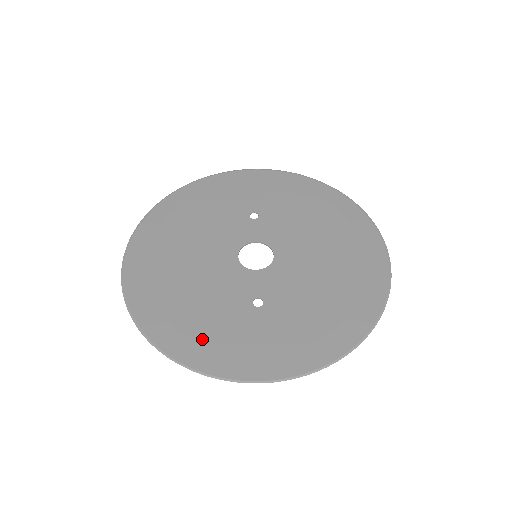
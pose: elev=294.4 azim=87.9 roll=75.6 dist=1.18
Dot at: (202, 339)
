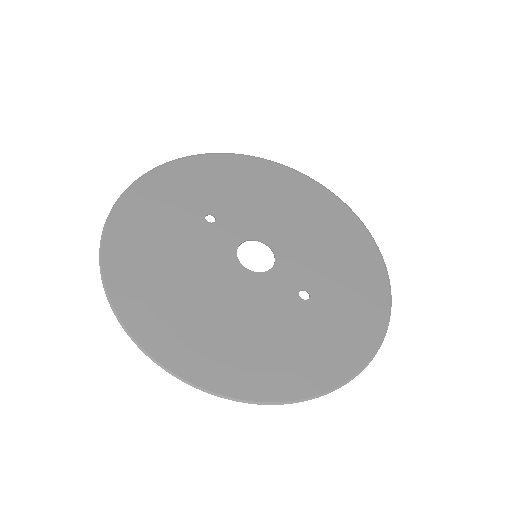
Dot at: (306, 361)
